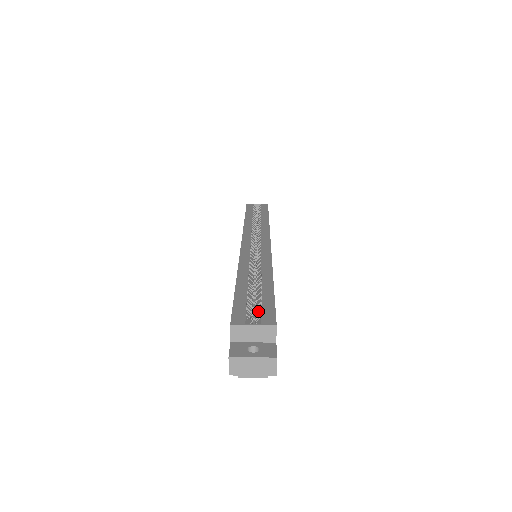
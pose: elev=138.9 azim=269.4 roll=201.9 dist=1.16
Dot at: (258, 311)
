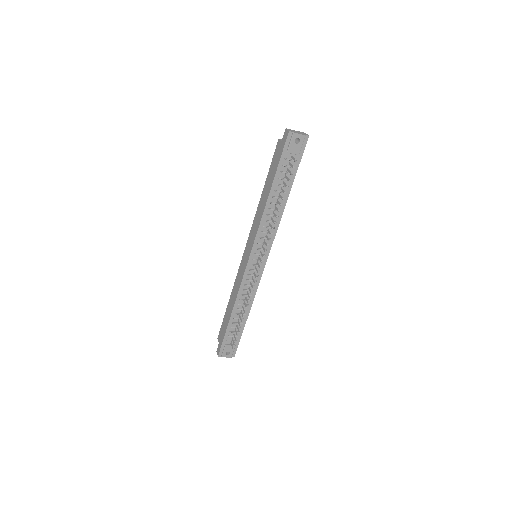
Dot at: occluded
